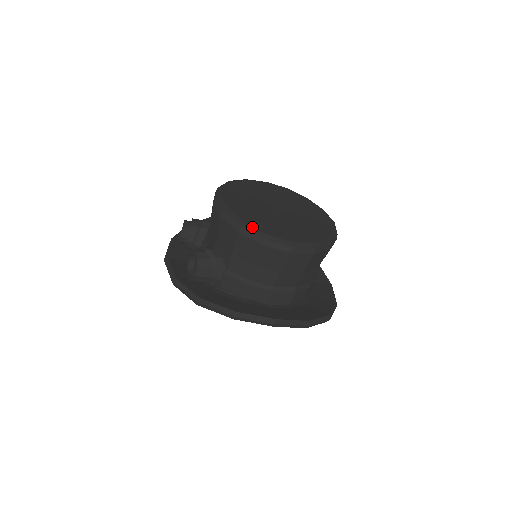
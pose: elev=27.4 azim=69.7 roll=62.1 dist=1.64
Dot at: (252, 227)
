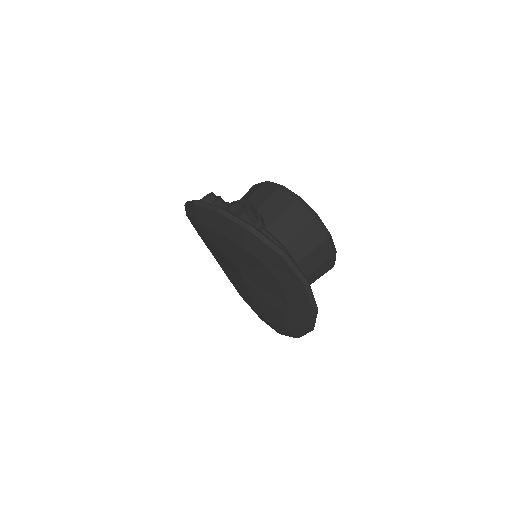
Dot at: (307, 204)
